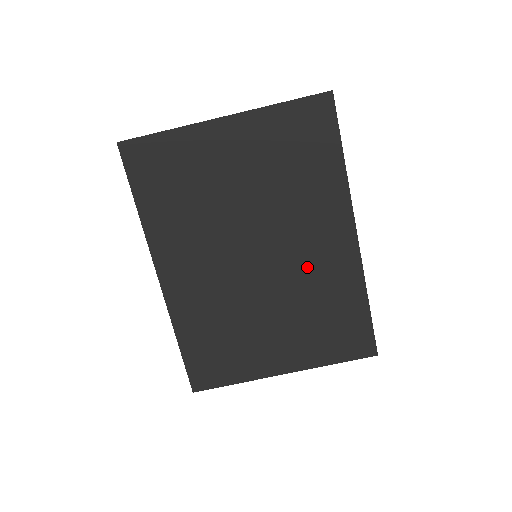
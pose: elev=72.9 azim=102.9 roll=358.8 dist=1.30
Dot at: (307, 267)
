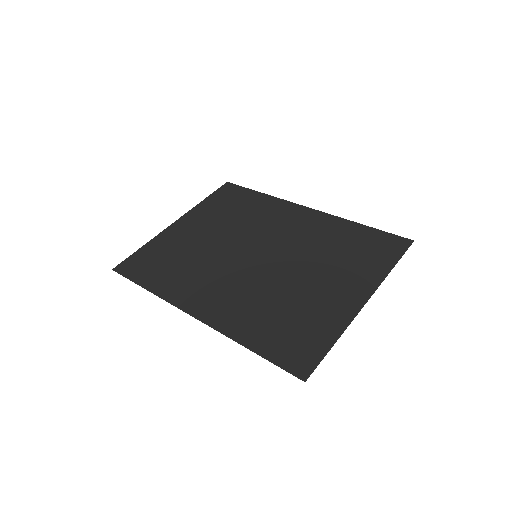
Dot at: (297, 238)
